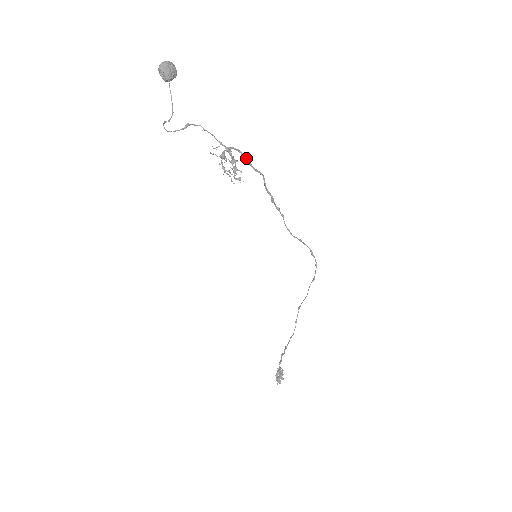
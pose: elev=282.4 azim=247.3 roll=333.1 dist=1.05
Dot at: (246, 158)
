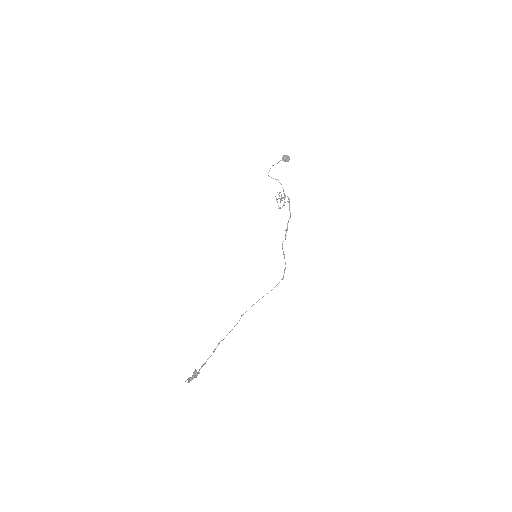
Dot at: (289, 203)
